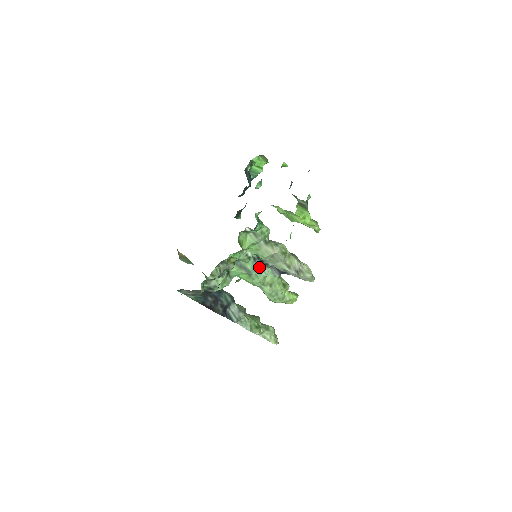
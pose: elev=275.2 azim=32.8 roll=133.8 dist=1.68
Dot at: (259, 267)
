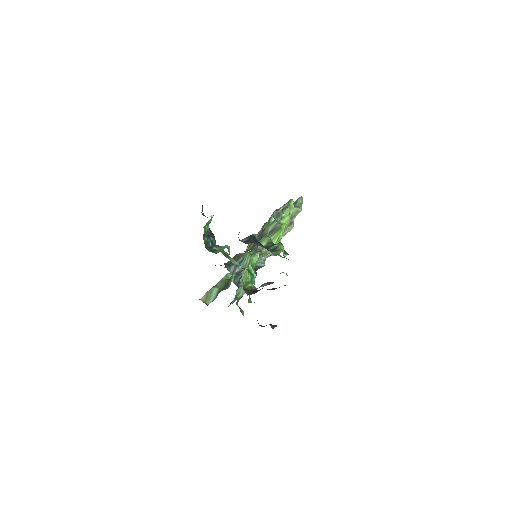
Dot at: occluded
